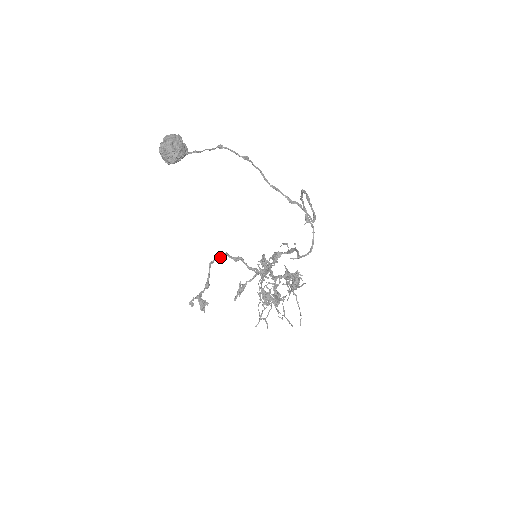
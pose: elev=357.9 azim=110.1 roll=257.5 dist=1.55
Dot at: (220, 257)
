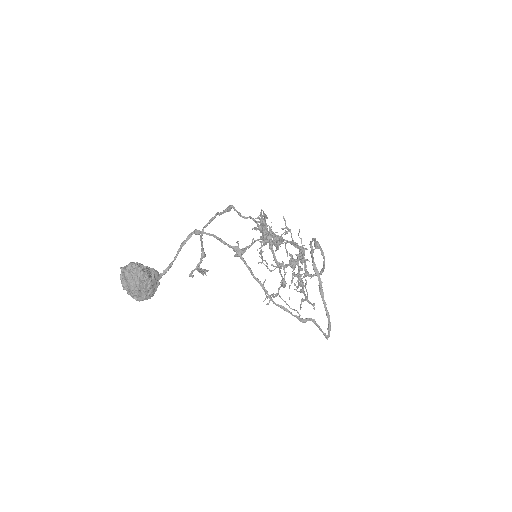
Dot at: (209, 220)
